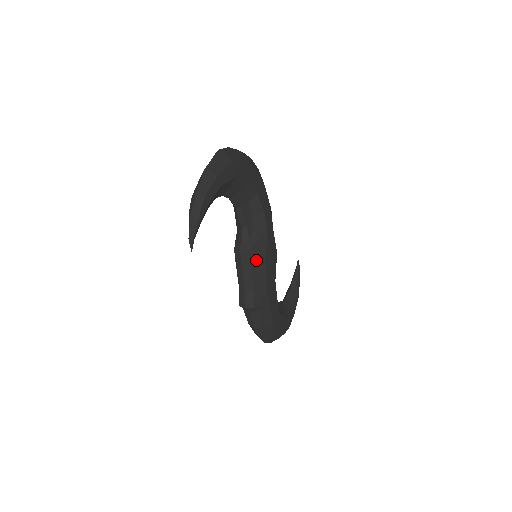
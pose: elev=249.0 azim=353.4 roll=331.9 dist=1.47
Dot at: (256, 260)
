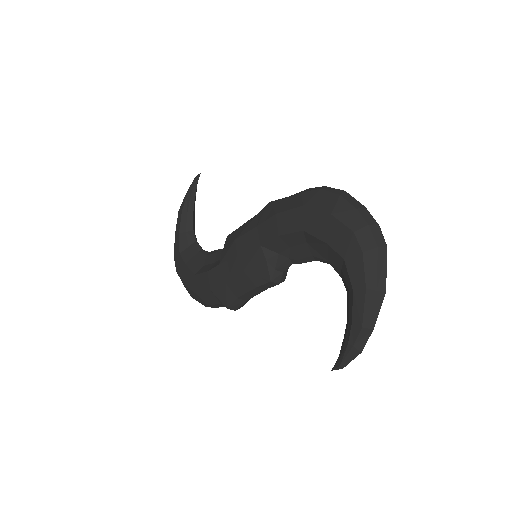
Dot at: occluded
